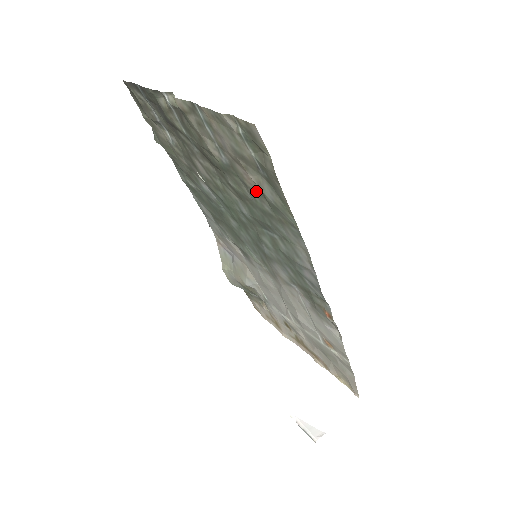
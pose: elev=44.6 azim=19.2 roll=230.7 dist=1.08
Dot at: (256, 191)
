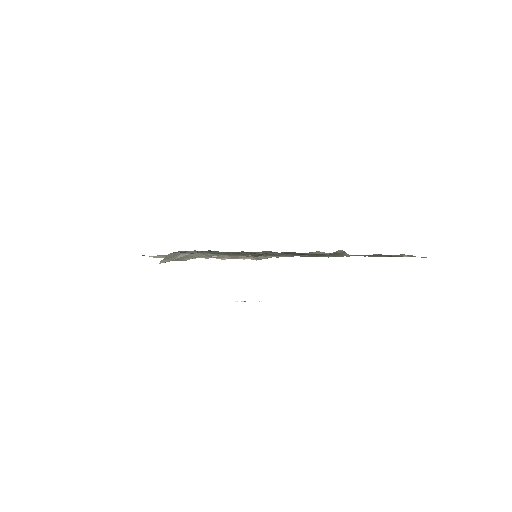
Dot at: occluded
